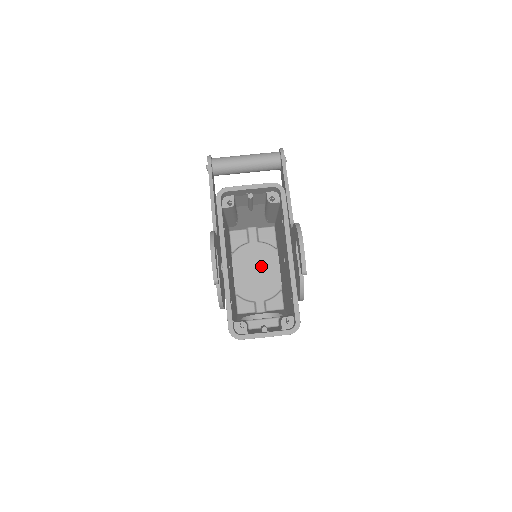
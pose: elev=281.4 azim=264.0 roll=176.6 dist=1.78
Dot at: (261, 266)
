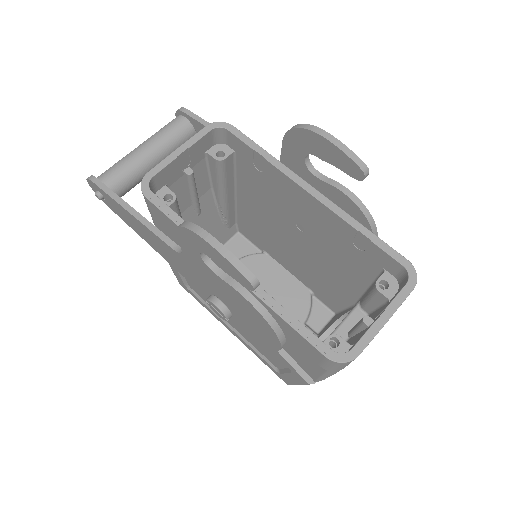
Dot at: (263, 286)
